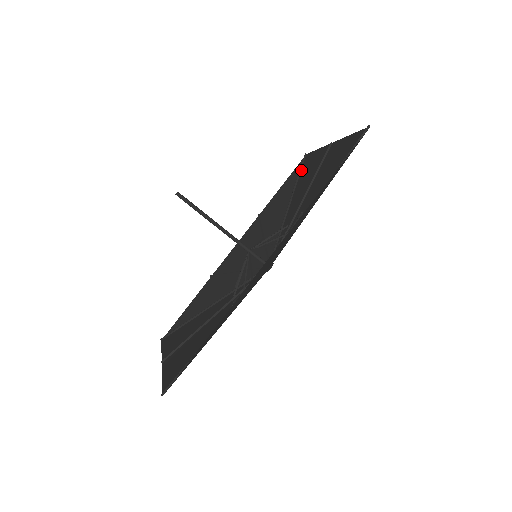
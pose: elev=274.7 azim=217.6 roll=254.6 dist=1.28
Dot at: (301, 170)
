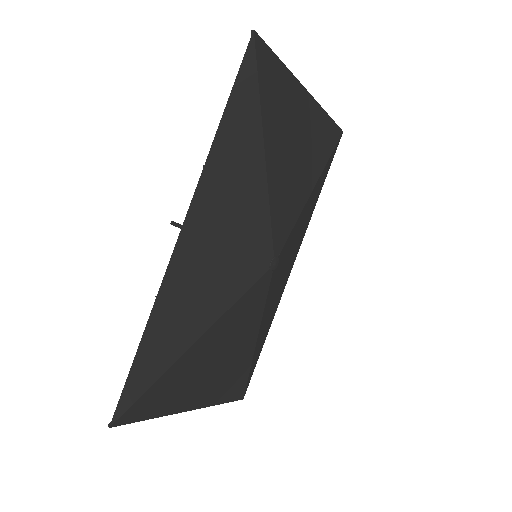
Dot at: (332, 149)
